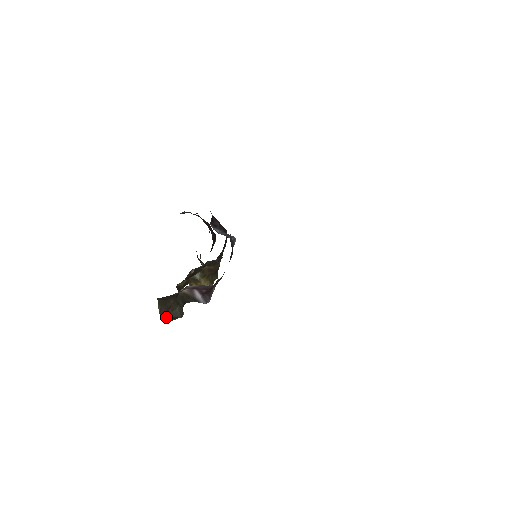
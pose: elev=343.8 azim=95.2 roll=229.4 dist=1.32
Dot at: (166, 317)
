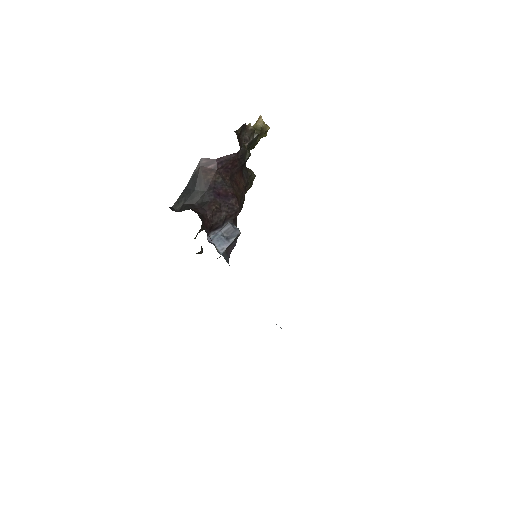
Dot at: occluded
